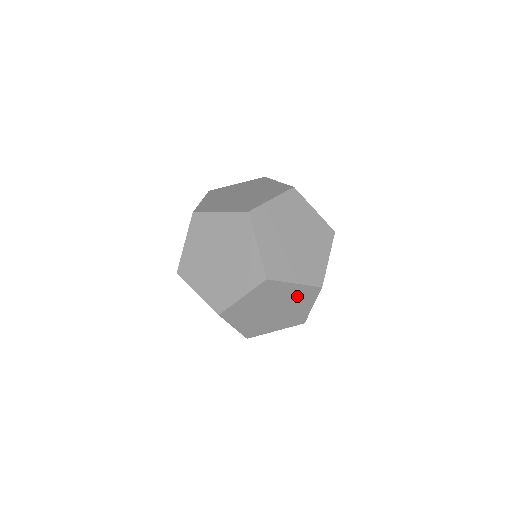
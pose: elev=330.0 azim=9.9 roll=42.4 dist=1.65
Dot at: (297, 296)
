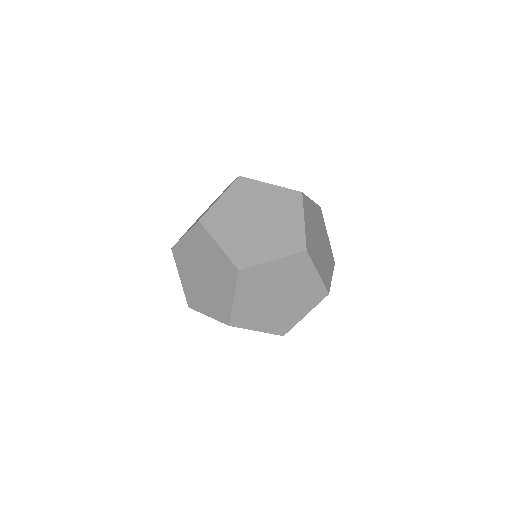
Dot at: (221, 268)
